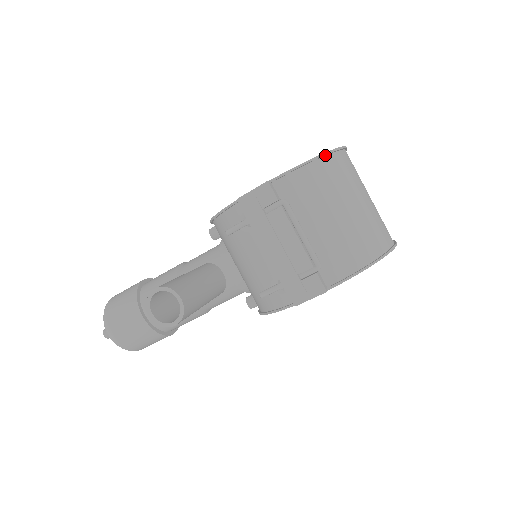
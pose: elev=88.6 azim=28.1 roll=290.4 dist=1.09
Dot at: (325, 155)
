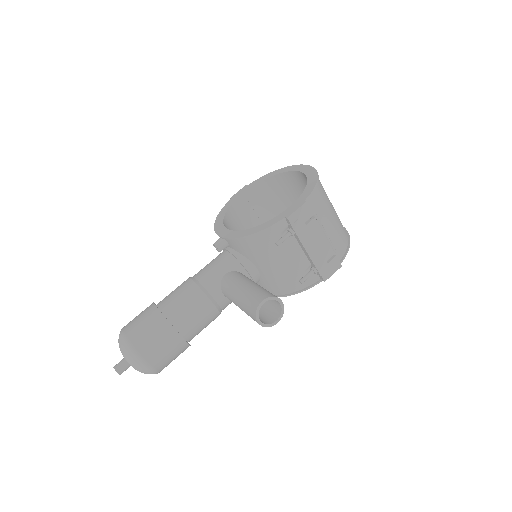
Dot at: (317, 176)
